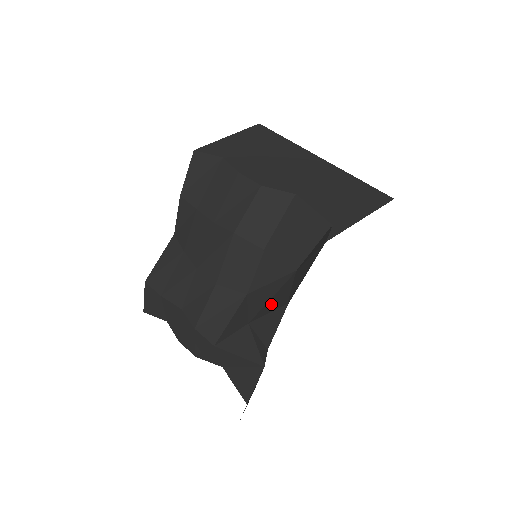
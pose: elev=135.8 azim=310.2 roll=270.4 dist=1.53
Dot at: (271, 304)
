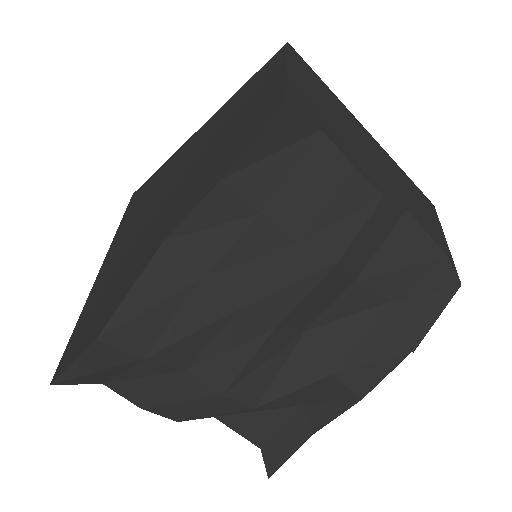
Dot at: (370, 348)
